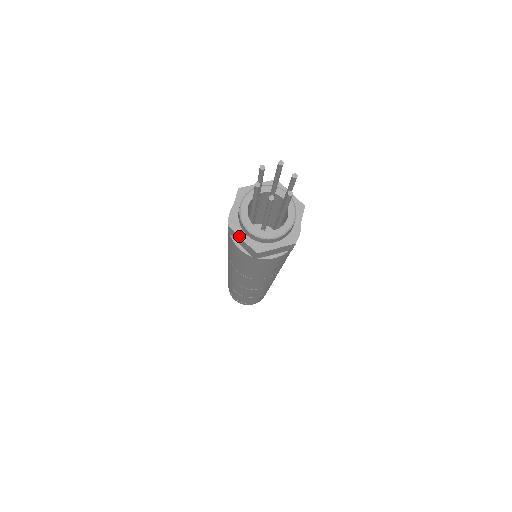
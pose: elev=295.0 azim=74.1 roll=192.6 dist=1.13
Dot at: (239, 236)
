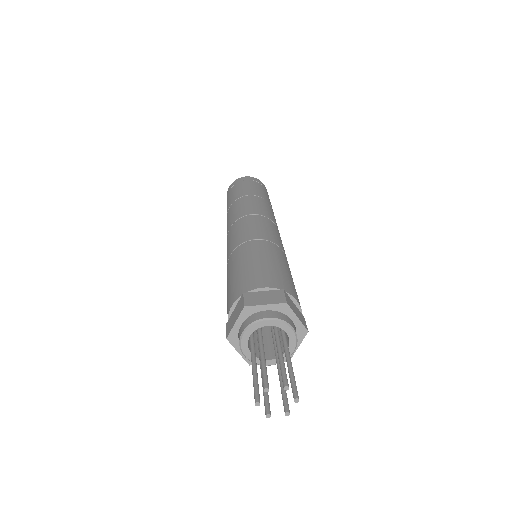
Dot at: (236, 349)
